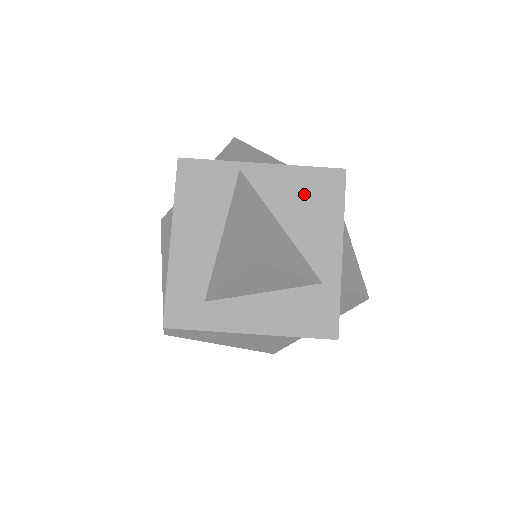
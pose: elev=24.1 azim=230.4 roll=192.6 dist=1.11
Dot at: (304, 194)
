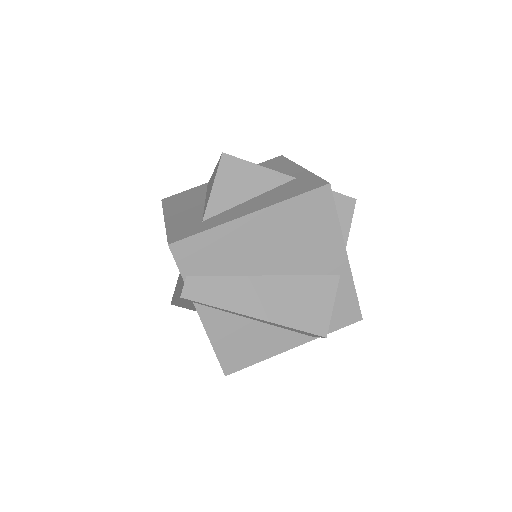
Dot at: occluded
